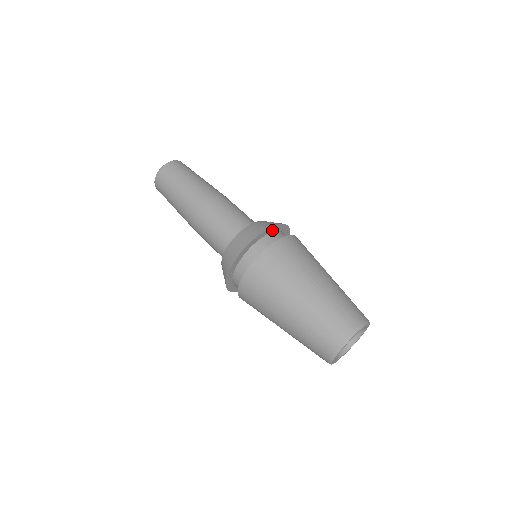
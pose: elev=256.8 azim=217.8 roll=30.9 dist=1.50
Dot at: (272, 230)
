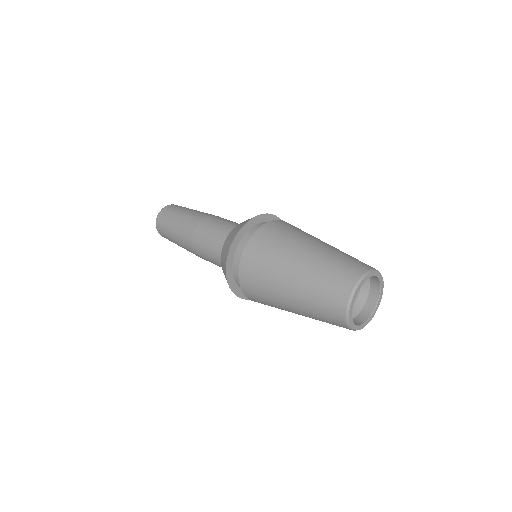
Dot at: (270, 220)
